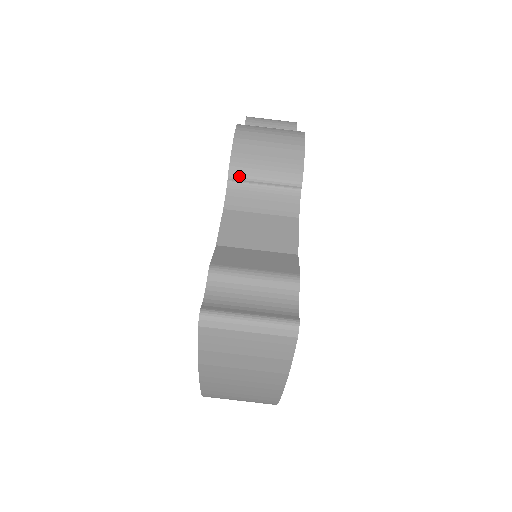
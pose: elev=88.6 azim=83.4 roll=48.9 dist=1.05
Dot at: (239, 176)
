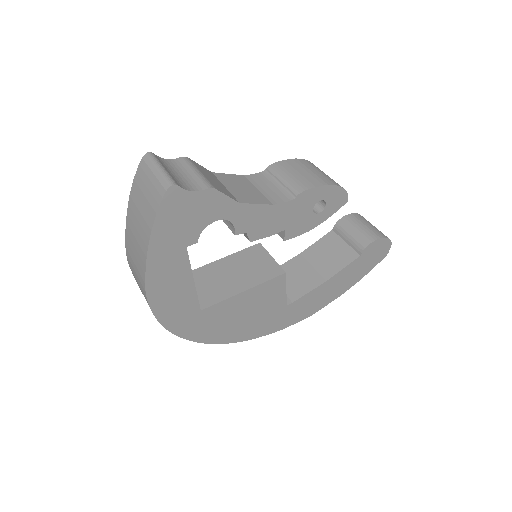
Dot at: (272, 170)
